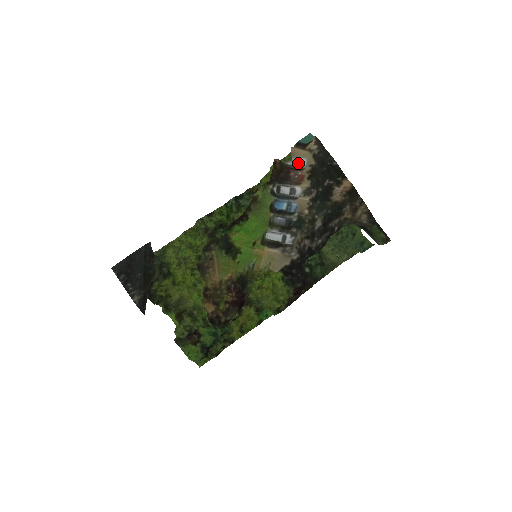
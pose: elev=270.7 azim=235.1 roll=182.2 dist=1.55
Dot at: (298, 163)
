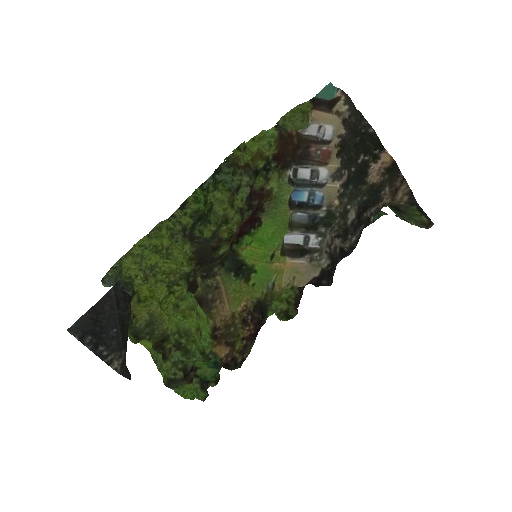
Dot at: (319, 132)
